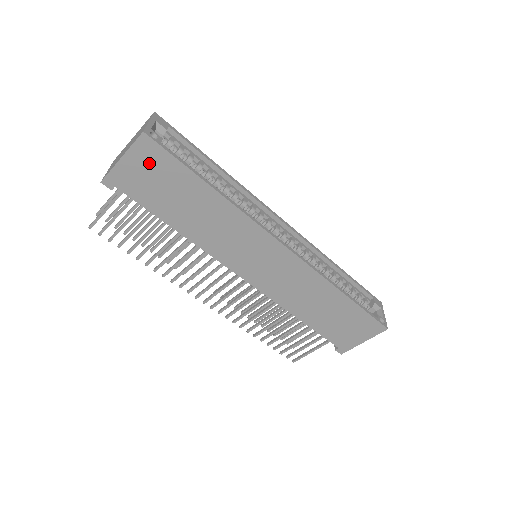
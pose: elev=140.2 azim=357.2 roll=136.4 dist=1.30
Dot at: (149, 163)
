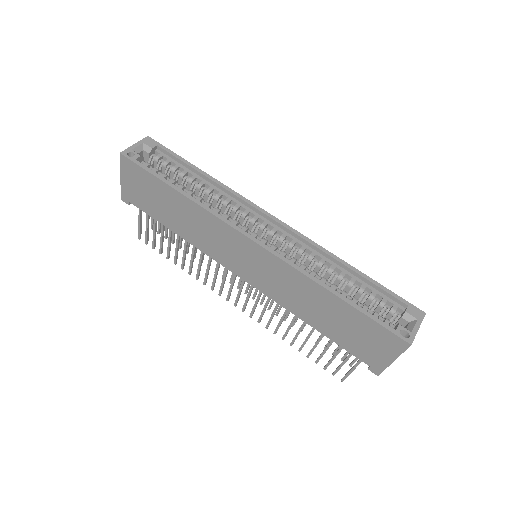
Dot at: (135, 178)
